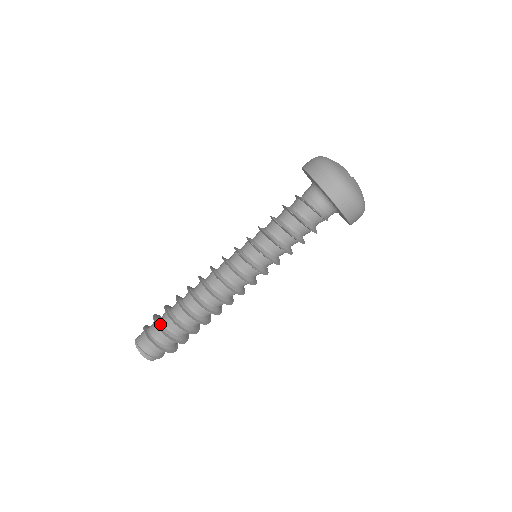
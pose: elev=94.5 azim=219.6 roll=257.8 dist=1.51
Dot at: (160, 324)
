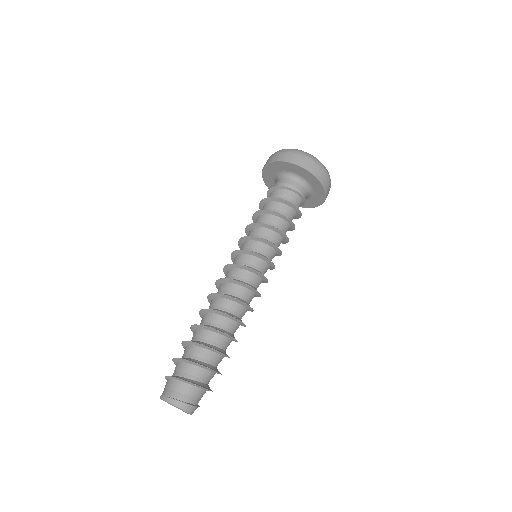
Dot at: (183, 358)
